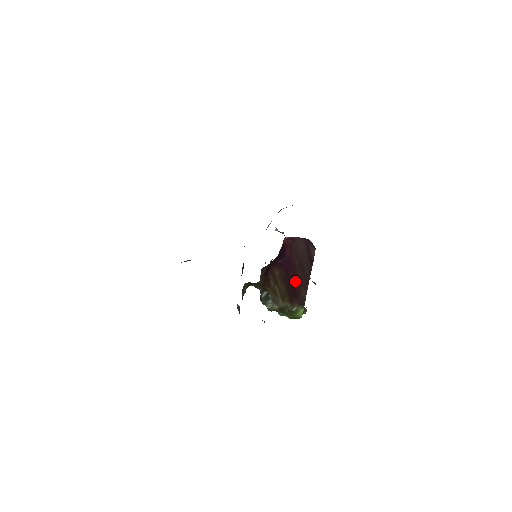
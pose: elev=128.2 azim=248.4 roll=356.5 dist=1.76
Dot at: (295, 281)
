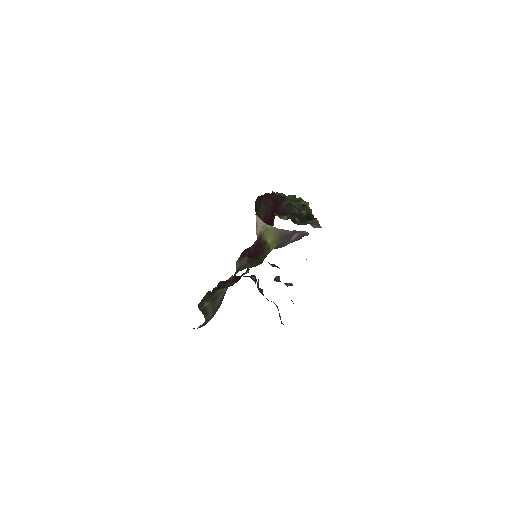
Dot at: occluded
